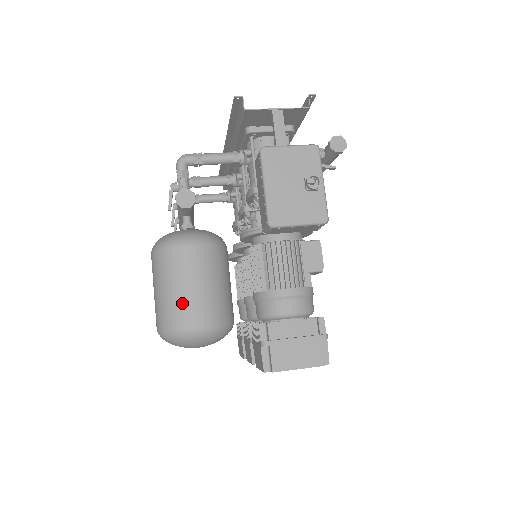
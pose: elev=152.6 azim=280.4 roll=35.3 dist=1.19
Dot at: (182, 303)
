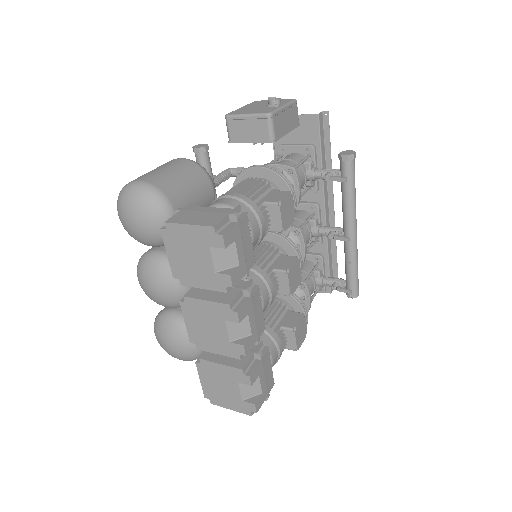
Dot at: (144, 175)
